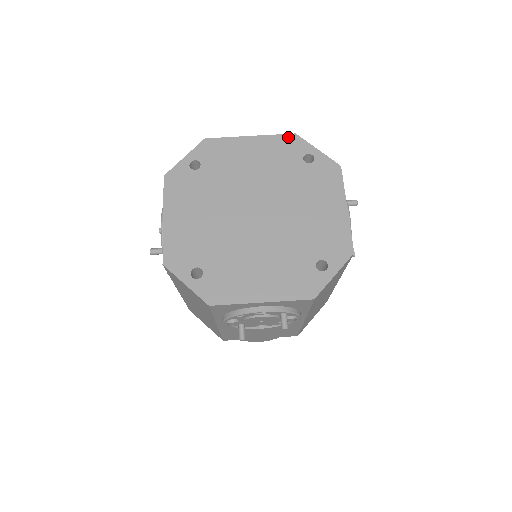
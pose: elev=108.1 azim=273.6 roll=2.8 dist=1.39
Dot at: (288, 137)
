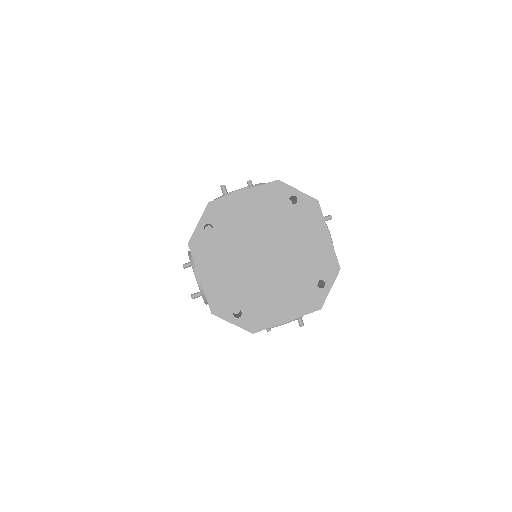
Dot at: (273, 184)
